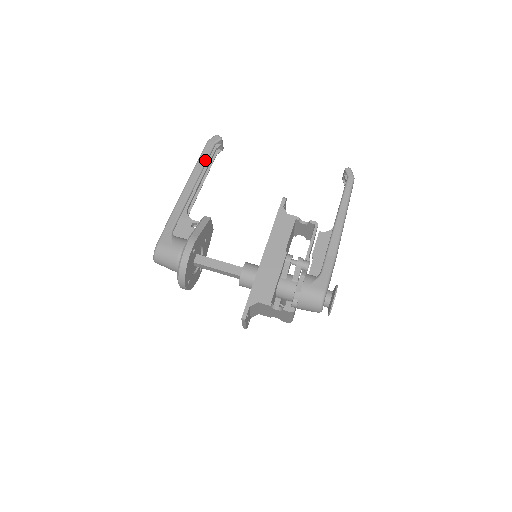
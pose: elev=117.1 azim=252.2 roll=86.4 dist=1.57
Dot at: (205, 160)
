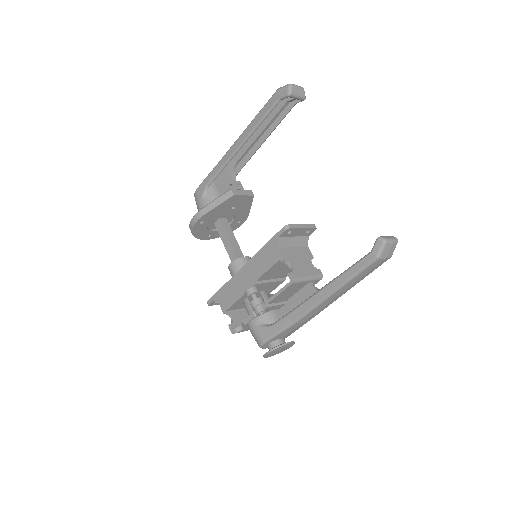
Dot at: (261, 119)
